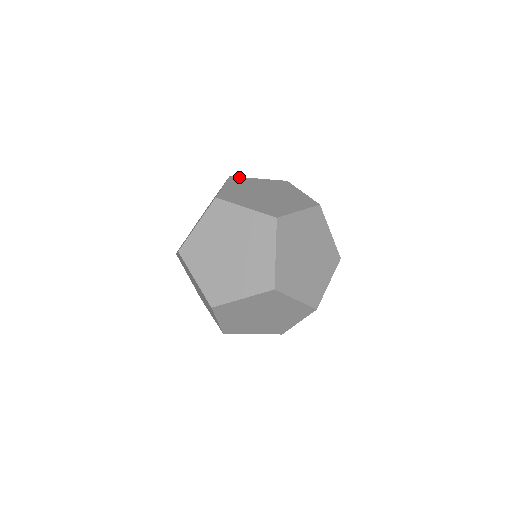
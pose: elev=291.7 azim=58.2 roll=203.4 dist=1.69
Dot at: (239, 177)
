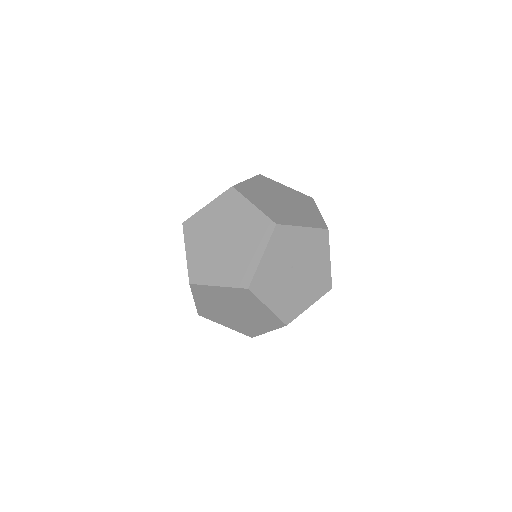
Dot at: (268, 178)
